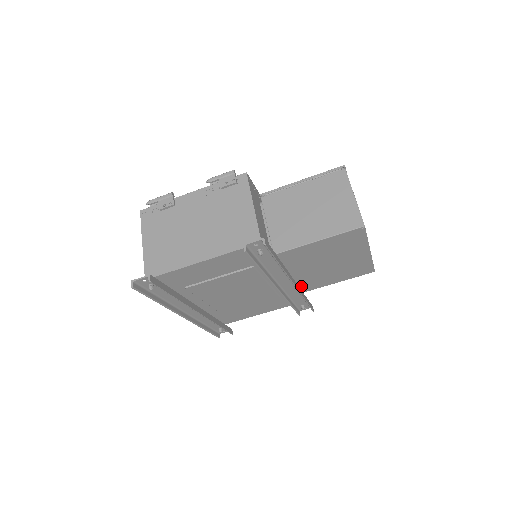
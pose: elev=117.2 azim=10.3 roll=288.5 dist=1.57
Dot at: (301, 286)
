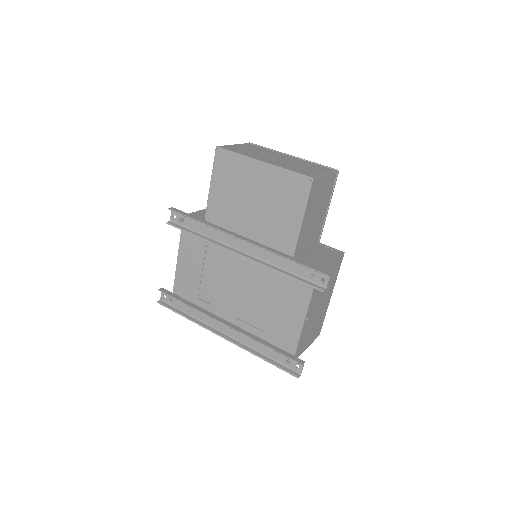
Dot at: (277, 248)
